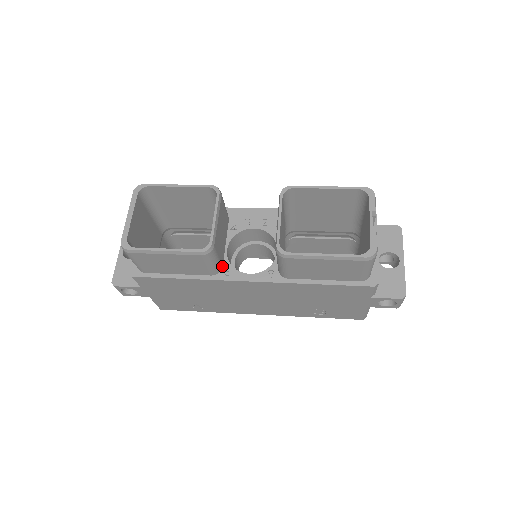
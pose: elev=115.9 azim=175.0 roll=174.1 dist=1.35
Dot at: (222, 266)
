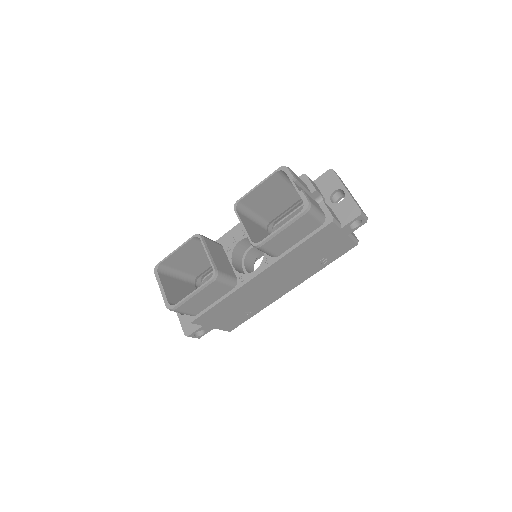
Dot at: (236, 278)
